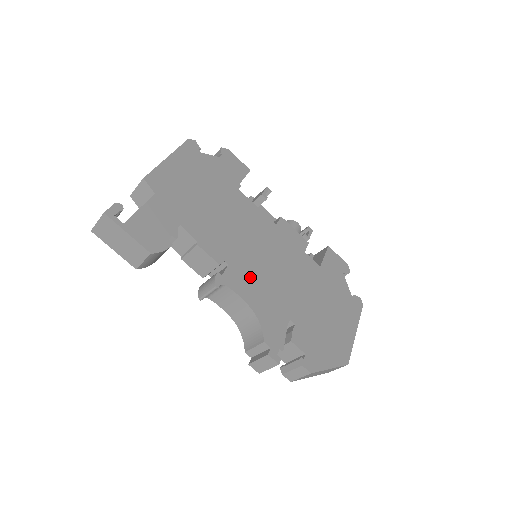
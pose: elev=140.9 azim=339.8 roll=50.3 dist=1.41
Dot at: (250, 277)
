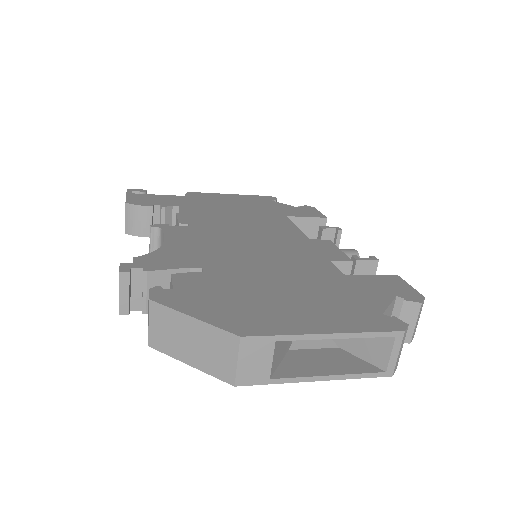
Dot at: (202, 237)
